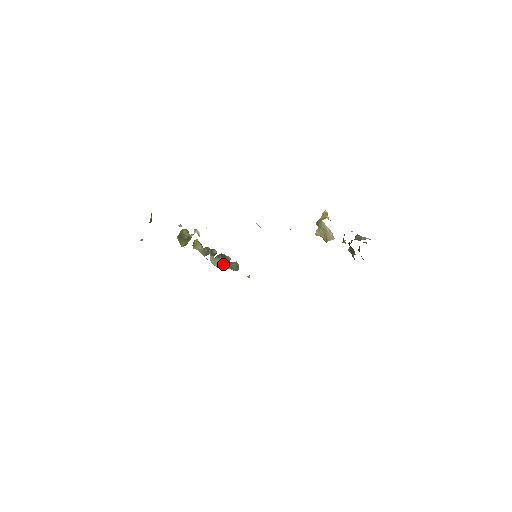
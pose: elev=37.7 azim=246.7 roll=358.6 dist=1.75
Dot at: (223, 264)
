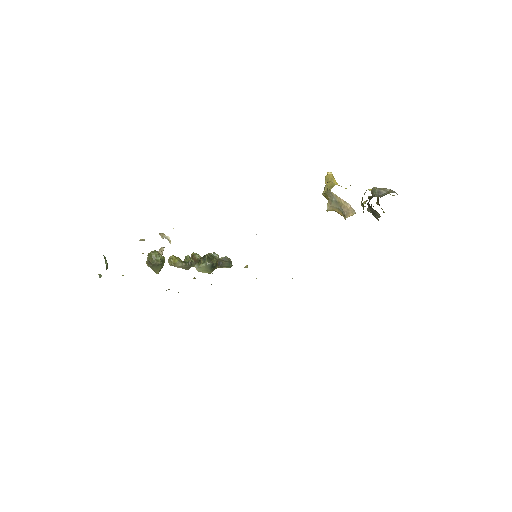
Dot at: (213, 268)
